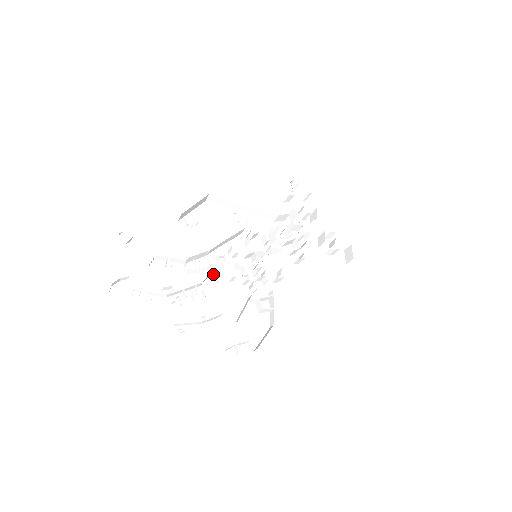
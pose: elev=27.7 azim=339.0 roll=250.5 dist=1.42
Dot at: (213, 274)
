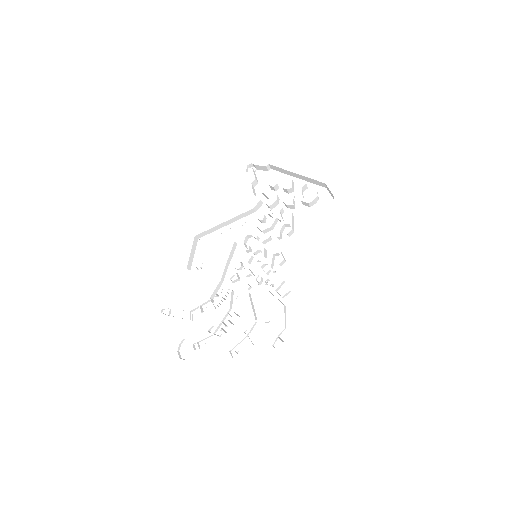
Dot at: (235, 293)
